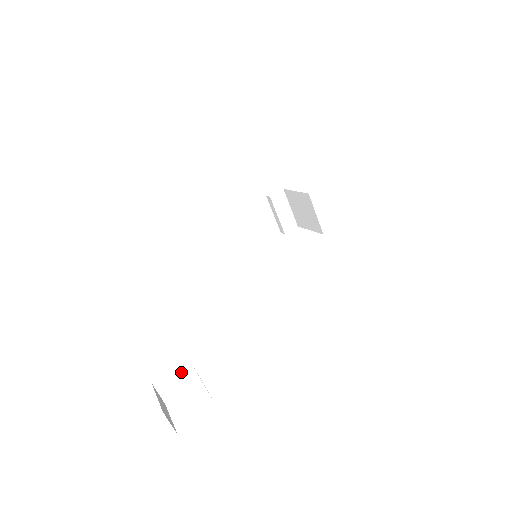
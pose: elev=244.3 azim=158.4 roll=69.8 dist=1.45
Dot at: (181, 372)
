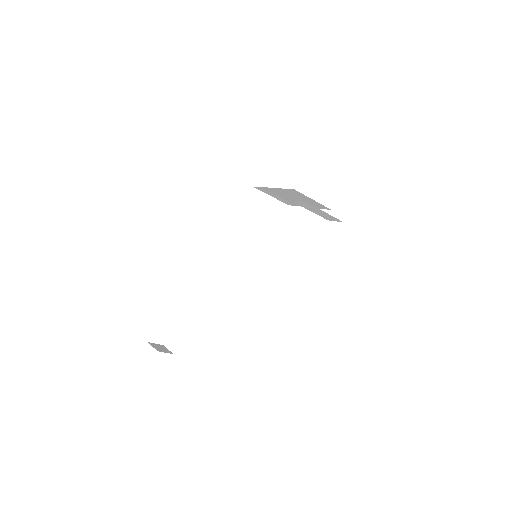
Dot at: occluded
